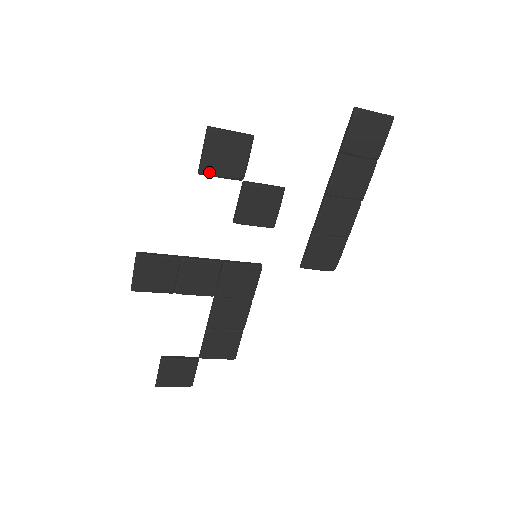
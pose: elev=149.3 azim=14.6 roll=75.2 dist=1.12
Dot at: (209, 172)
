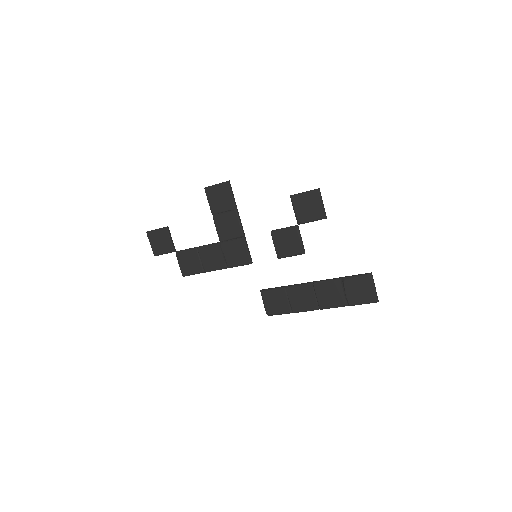
Dot at: (294, 201)
